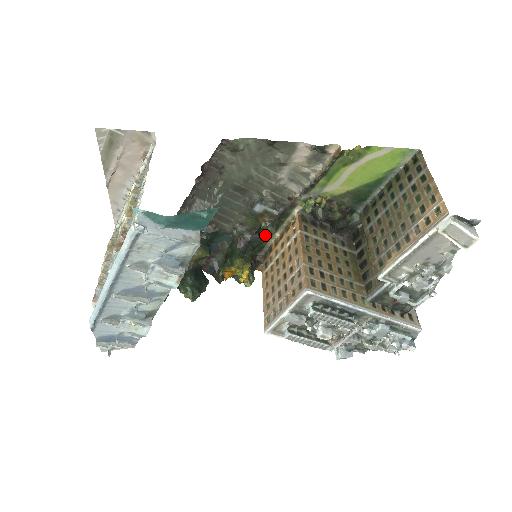
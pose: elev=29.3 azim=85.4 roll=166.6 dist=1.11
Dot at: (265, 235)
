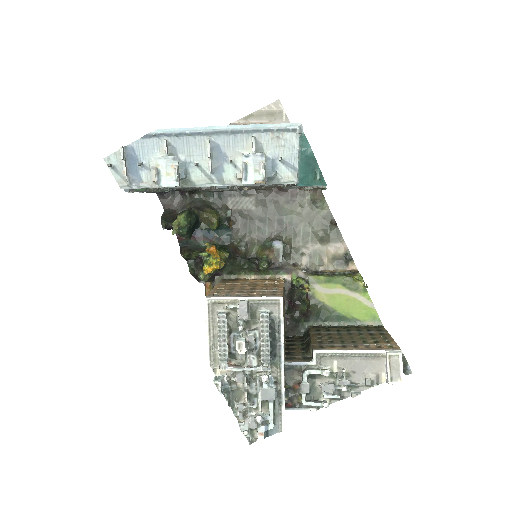
Dot at: (251, 266)
